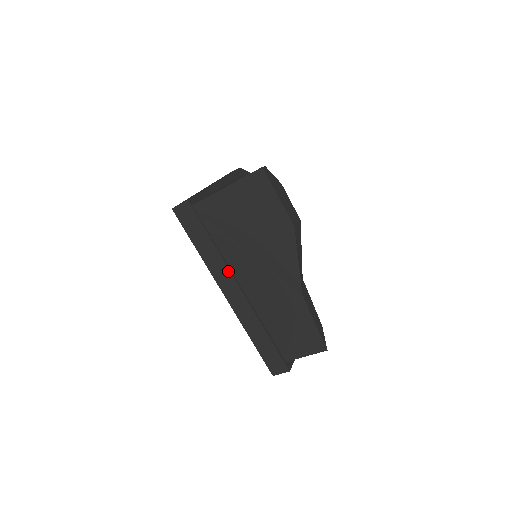
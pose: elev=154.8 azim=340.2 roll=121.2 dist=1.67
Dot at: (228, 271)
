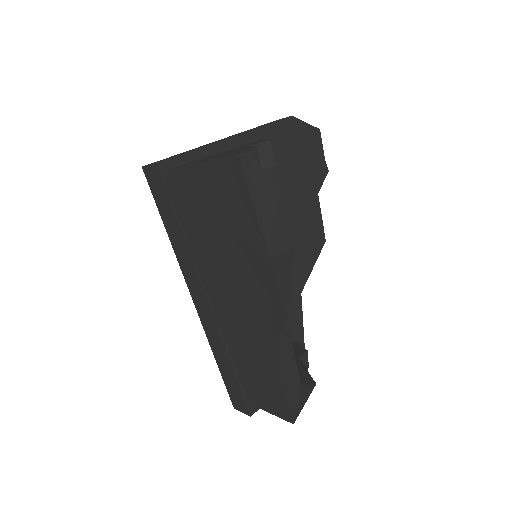
Dot at: (195, 272)
